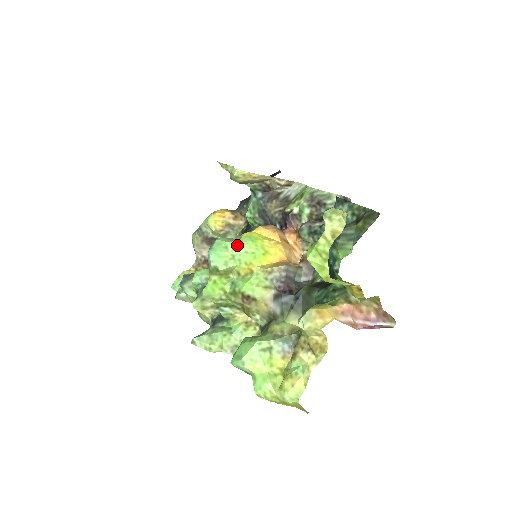
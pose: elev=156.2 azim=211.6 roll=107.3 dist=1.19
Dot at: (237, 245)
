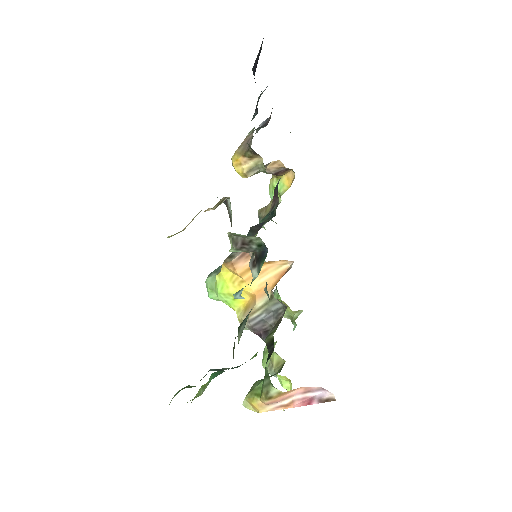
Dot at: occluded
